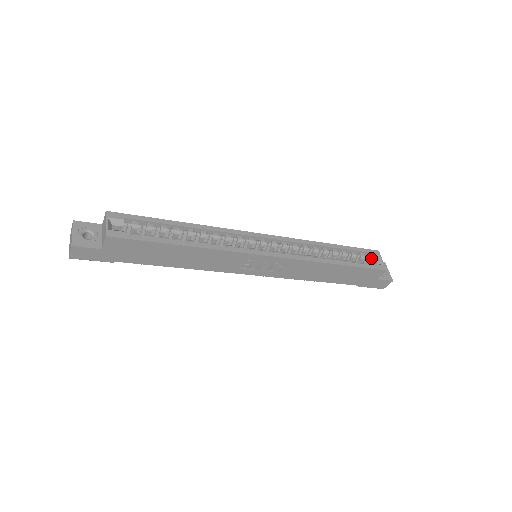
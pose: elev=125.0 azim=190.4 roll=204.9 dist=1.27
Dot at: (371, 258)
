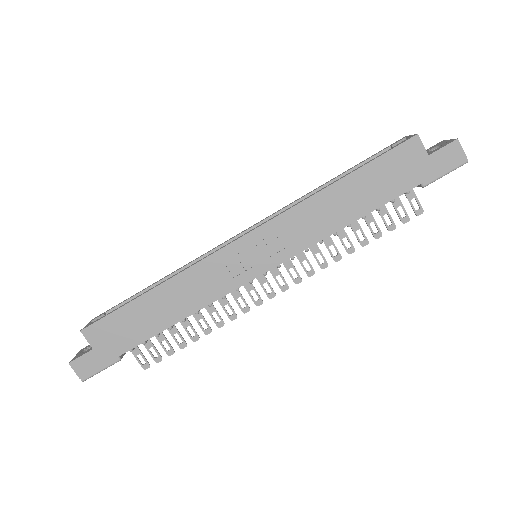
Dot at: occluded
